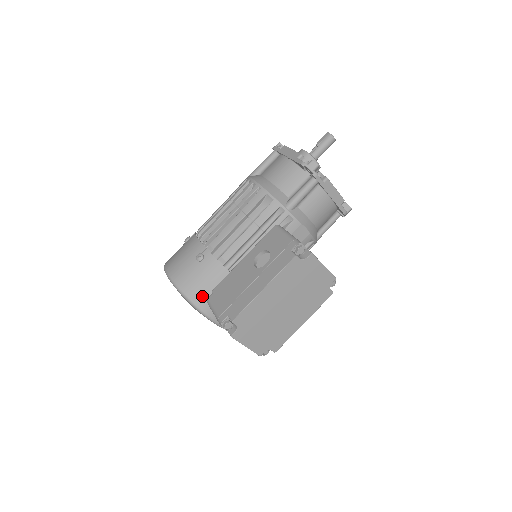
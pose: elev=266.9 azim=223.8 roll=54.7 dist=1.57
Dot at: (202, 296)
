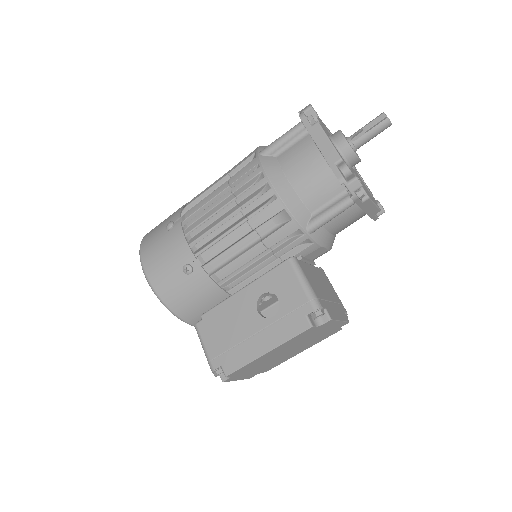
Dot at: (188, 310)
